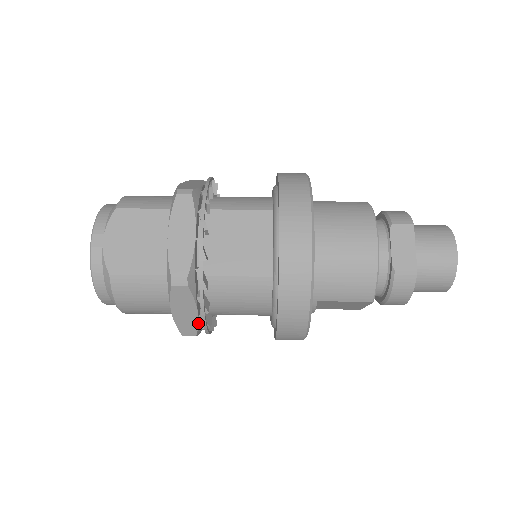
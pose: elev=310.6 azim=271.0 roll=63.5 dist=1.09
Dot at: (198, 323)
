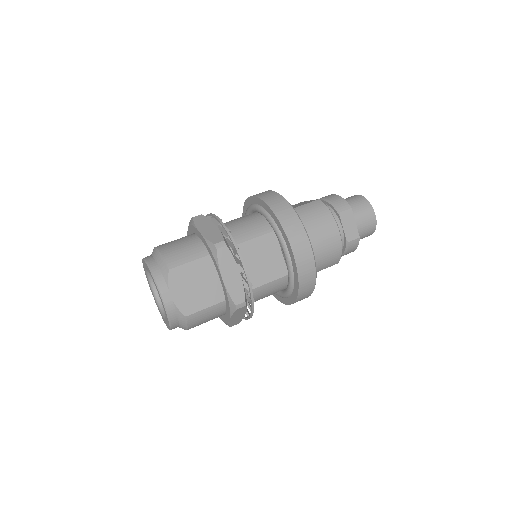
Dot at: occluded
